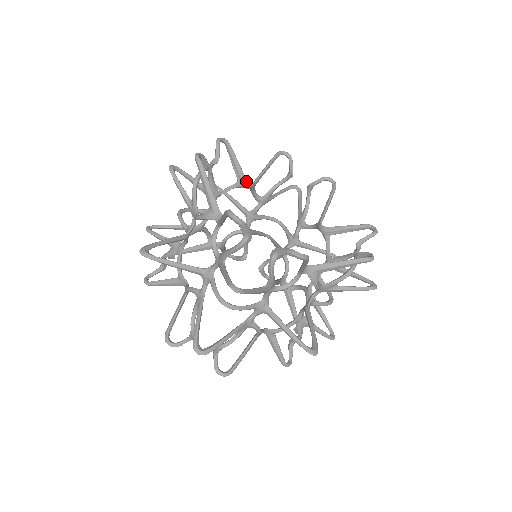
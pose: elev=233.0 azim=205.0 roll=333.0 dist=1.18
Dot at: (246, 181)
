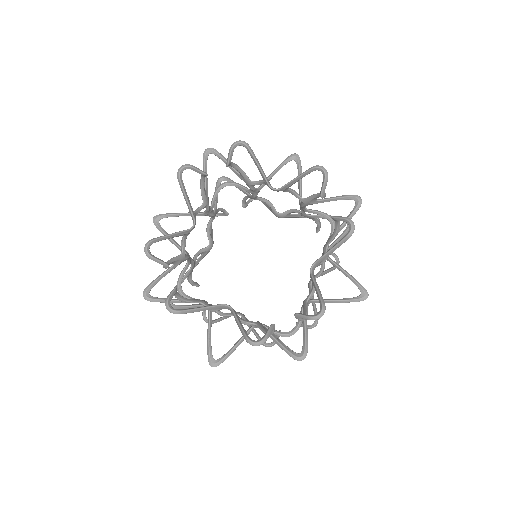
Dot at: (269, 186)
